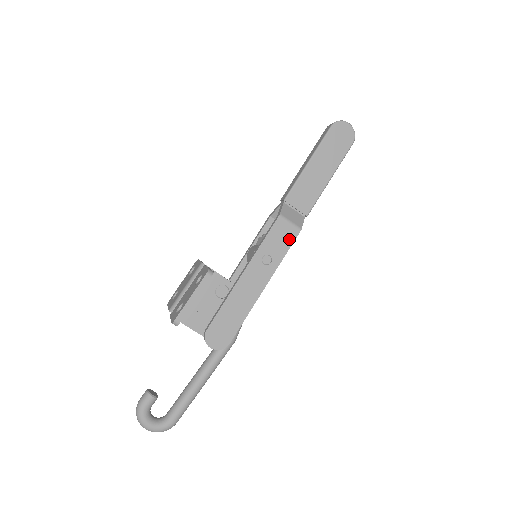
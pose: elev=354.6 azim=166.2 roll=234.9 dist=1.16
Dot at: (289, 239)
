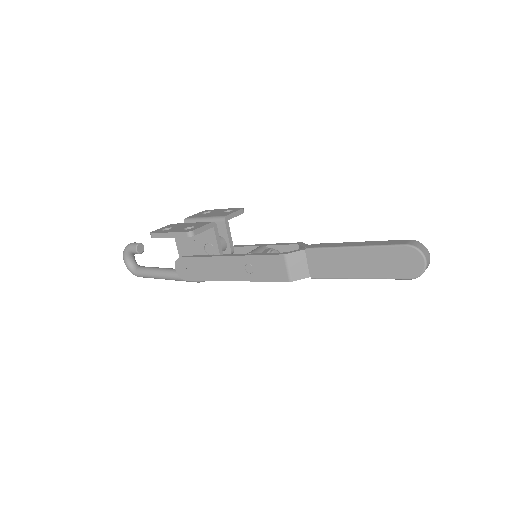
Dot at: (276, 276)
